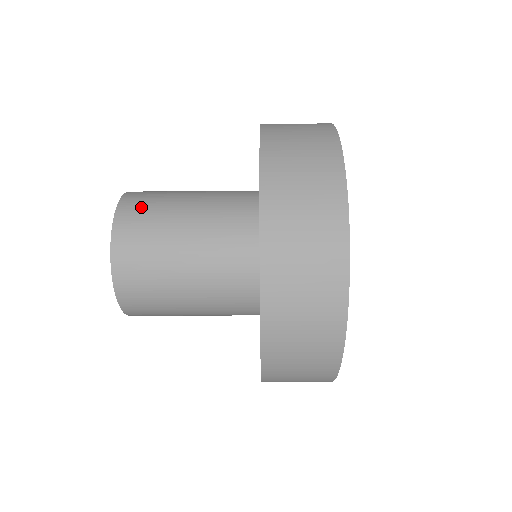
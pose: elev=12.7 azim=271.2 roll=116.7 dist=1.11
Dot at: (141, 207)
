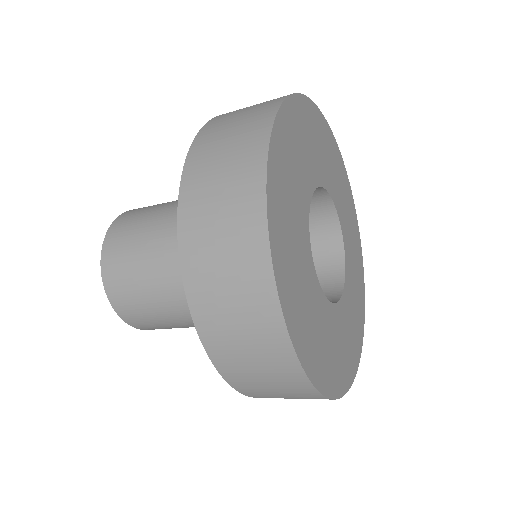
Dot at: (120, 274)
